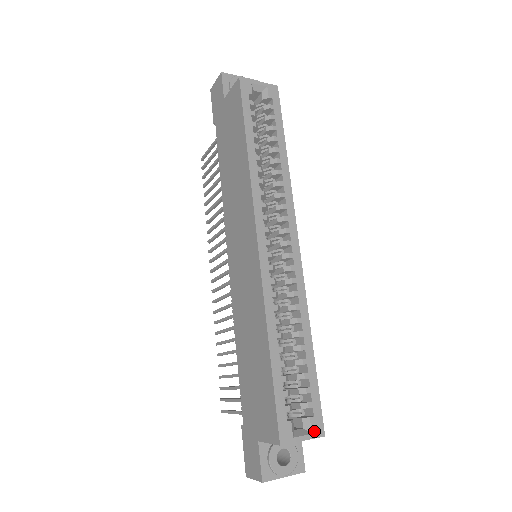
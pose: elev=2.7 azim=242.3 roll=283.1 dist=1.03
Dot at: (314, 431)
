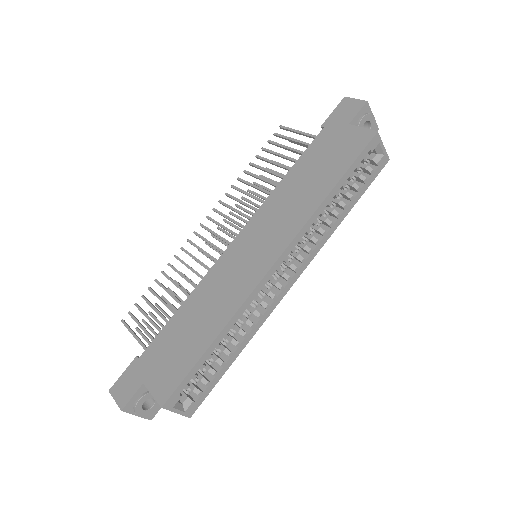
Dot at: (187, 411)
